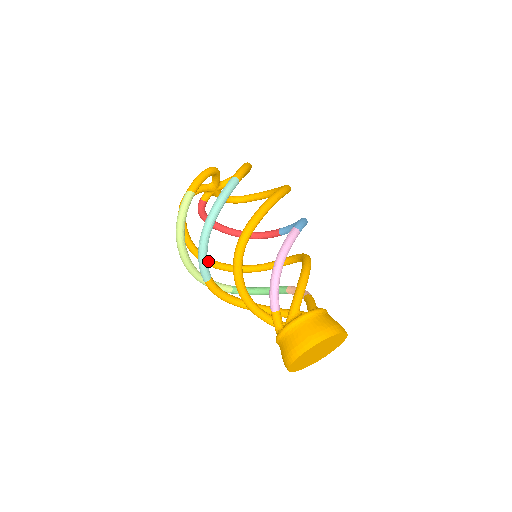
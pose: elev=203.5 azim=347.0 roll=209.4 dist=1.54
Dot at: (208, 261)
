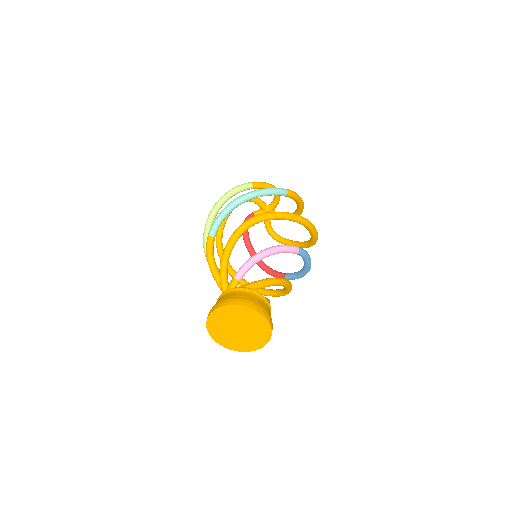
Dot at: (221, 252)
